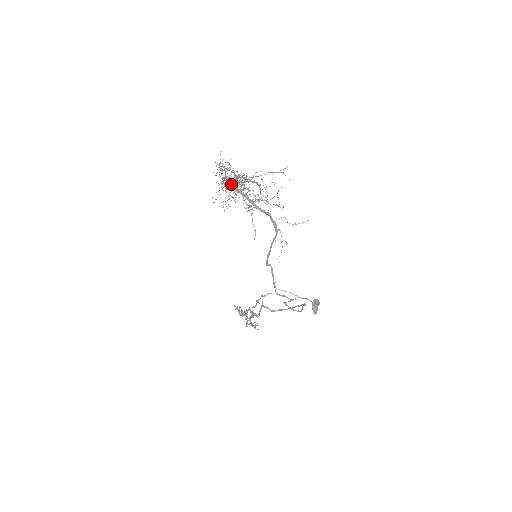
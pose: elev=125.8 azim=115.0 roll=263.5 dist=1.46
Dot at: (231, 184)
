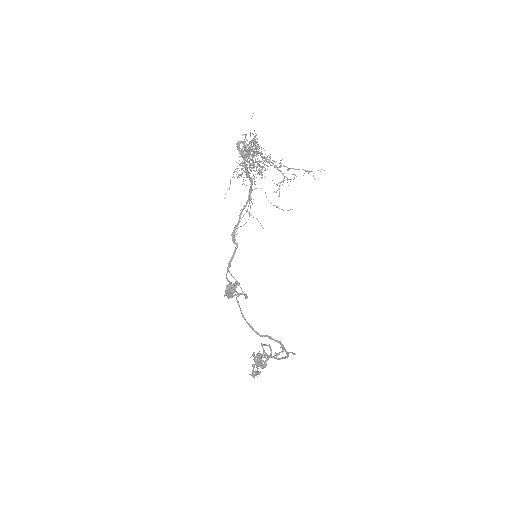
Dot at: (252, 159)
